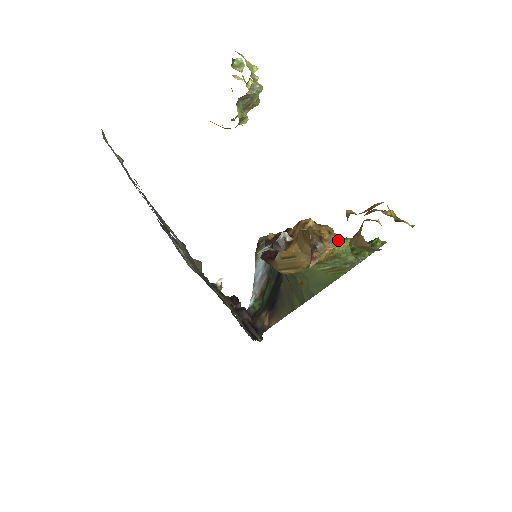
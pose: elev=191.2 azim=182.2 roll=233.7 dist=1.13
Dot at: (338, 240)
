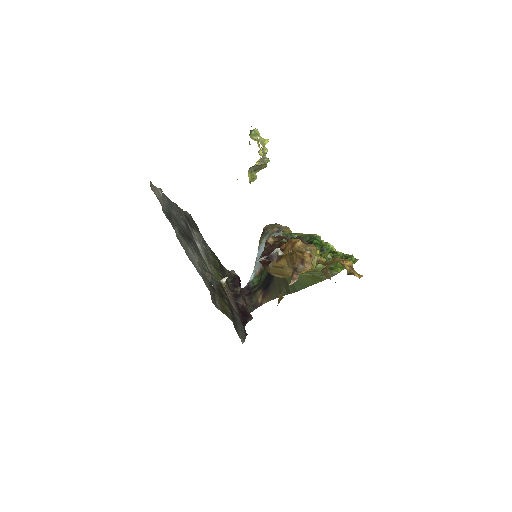
Dot at: occluded
